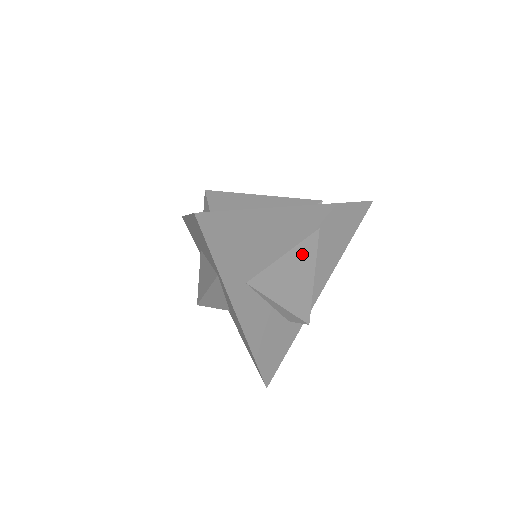
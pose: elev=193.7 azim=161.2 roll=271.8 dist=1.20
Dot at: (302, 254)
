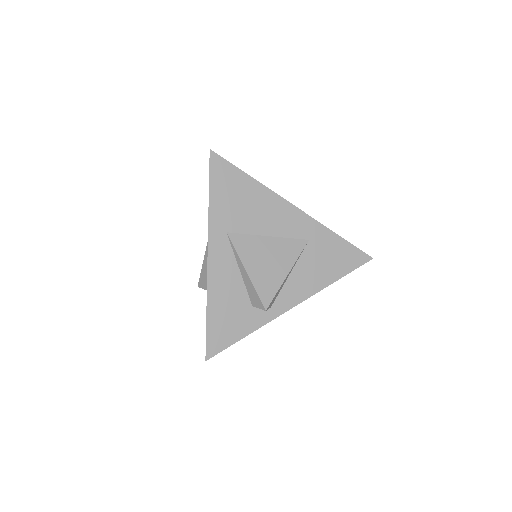
Dot at: (284, 248)
